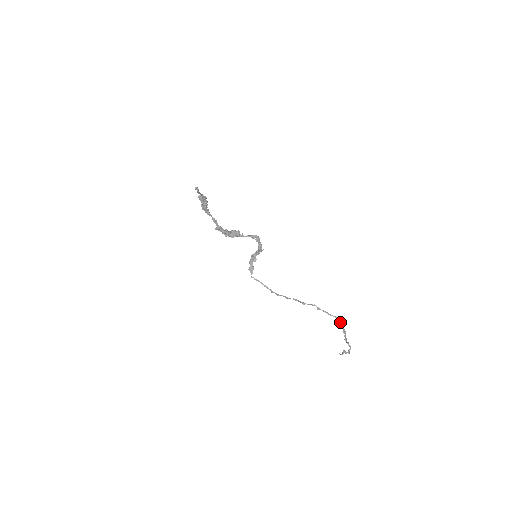
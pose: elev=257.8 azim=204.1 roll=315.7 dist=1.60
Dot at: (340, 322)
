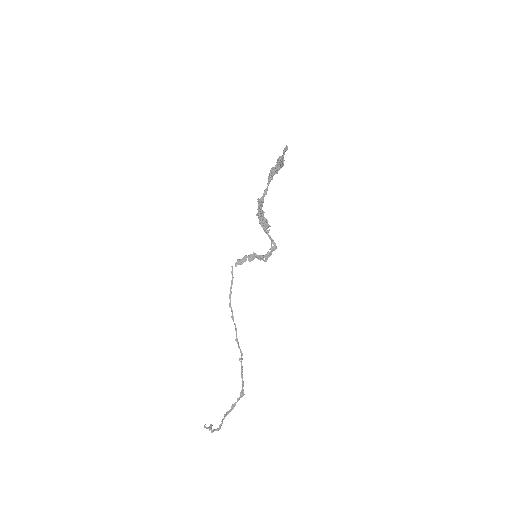
Dot at: (241, 392)
